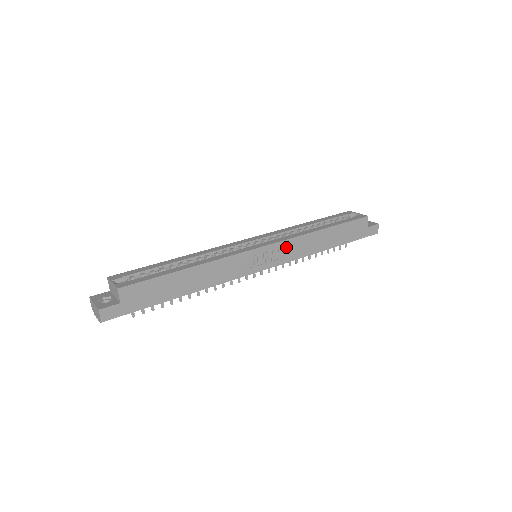
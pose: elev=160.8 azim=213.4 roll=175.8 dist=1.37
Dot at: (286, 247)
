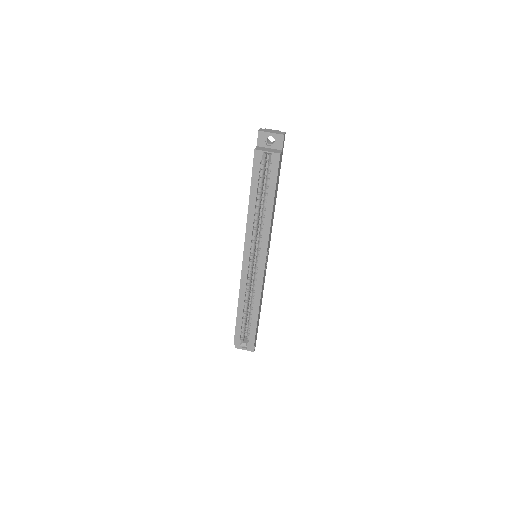
Dot at: occluded
